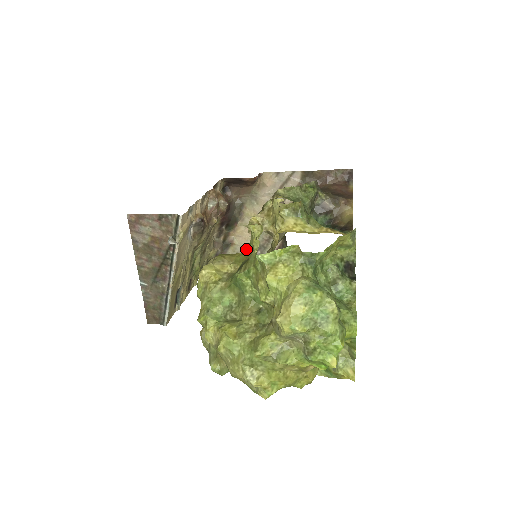
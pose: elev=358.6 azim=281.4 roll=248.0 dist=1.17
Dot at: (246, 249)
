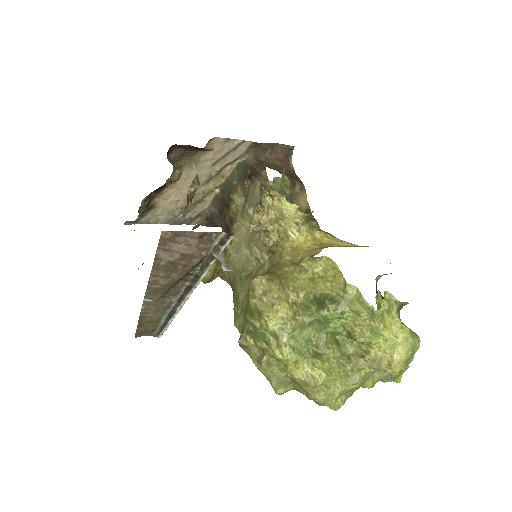
Dot at: (300, 274)
